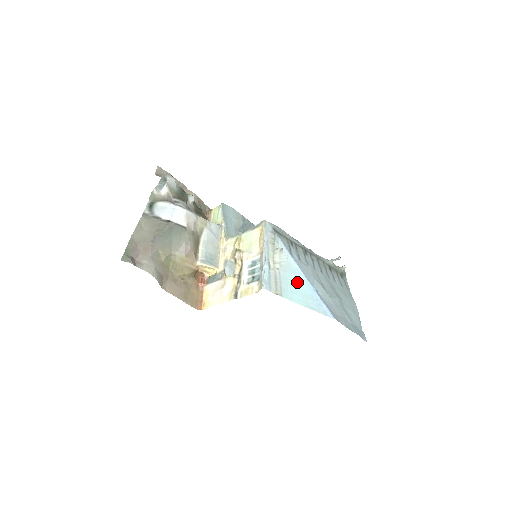
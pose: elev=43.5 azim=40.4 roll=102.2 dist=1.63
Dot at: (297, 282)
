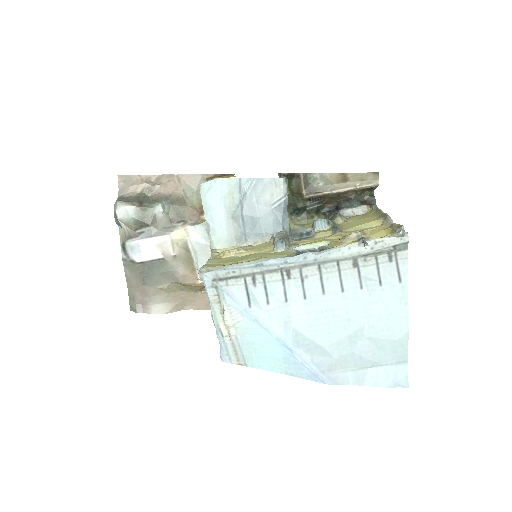
Dot at: (262, 345)
